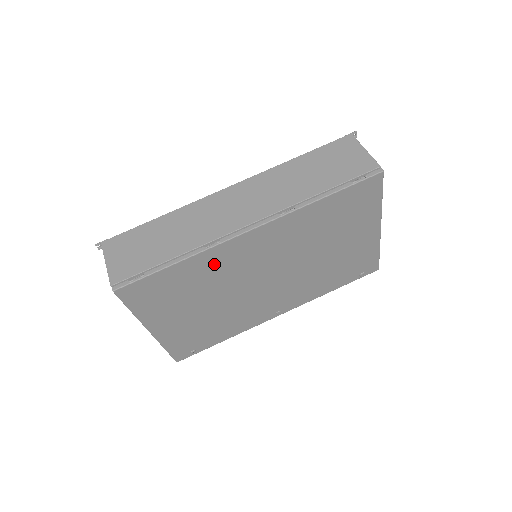
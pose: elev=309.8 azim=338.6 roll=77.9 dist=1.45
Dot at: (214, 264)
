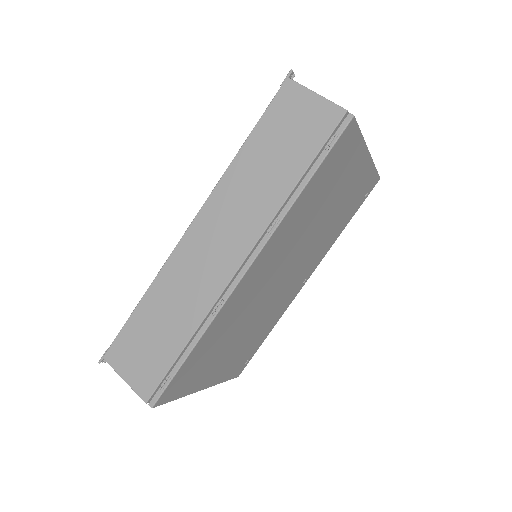
Dot at: (228, 316)
